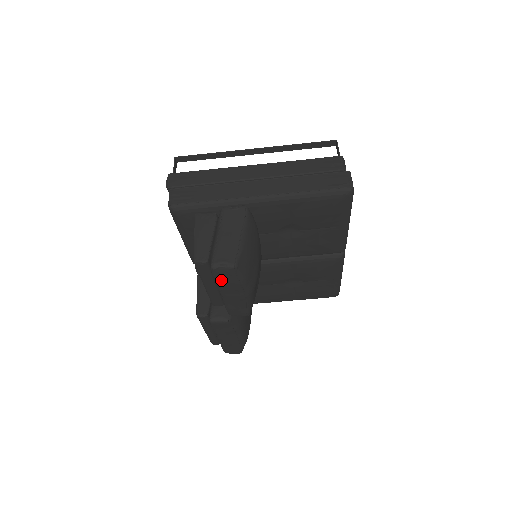
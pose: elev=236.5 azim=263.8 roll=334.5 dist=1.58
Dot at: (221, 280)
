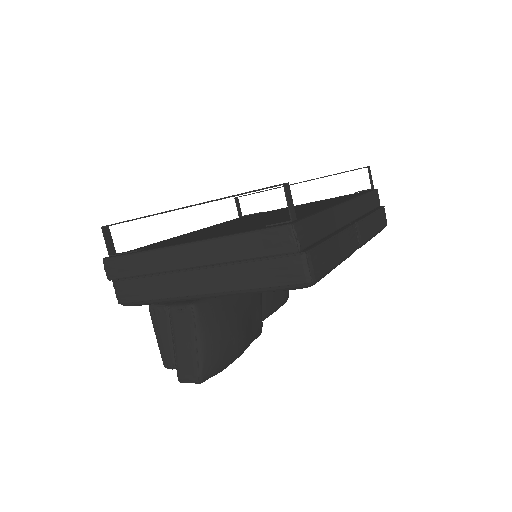
Dot at: occluded
